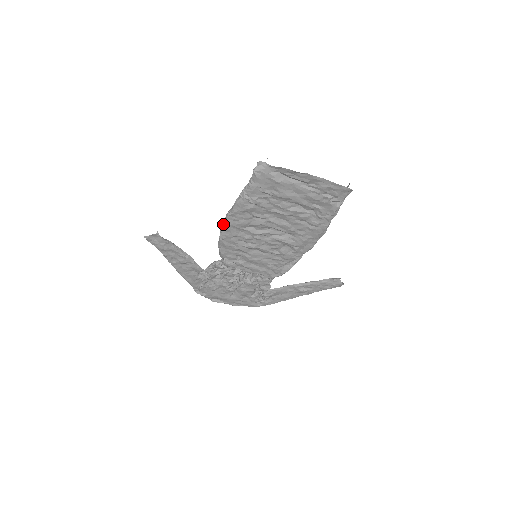
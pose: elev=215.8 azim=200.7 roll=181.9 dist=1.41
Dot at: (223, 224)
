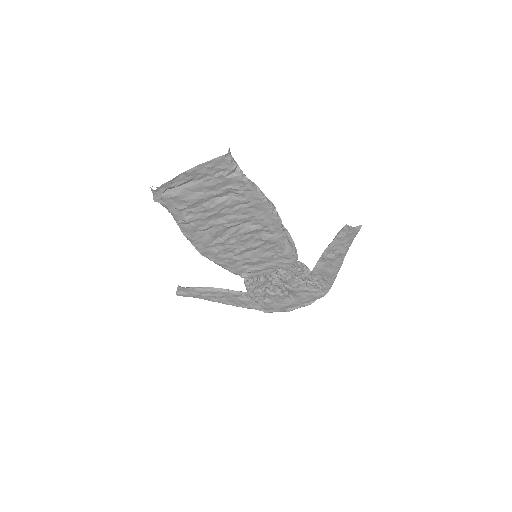
Dot at: (198, 251)
